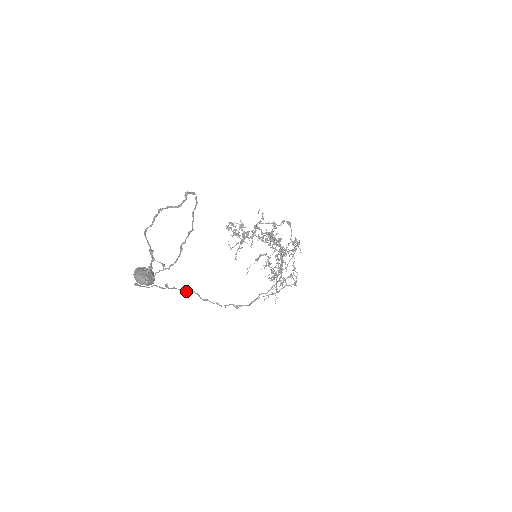
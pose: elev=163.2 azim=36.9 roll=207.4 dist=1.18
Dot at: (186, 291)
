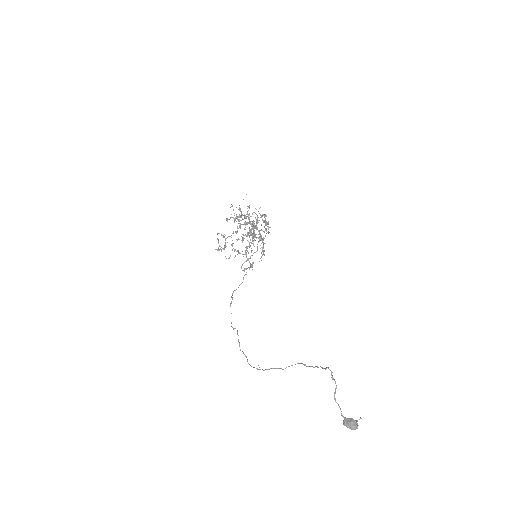
Dot at: occluded
